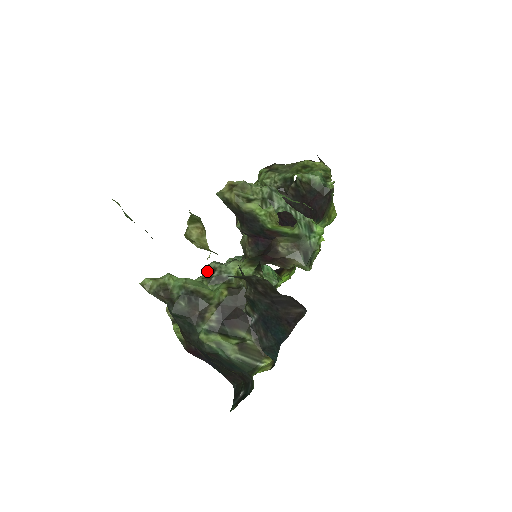
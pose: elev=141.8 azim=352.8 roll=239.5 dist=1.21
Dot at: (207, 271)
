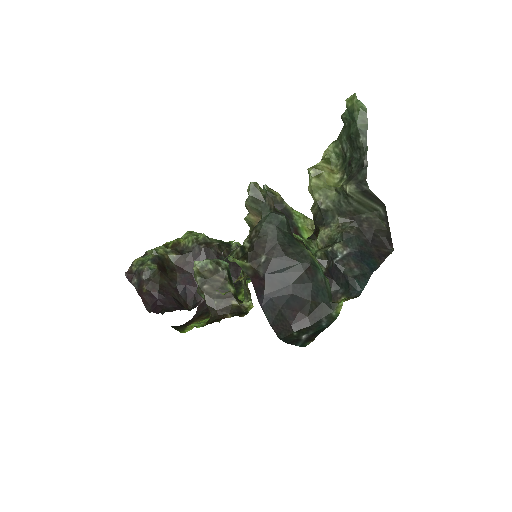
Dot at: occluded
